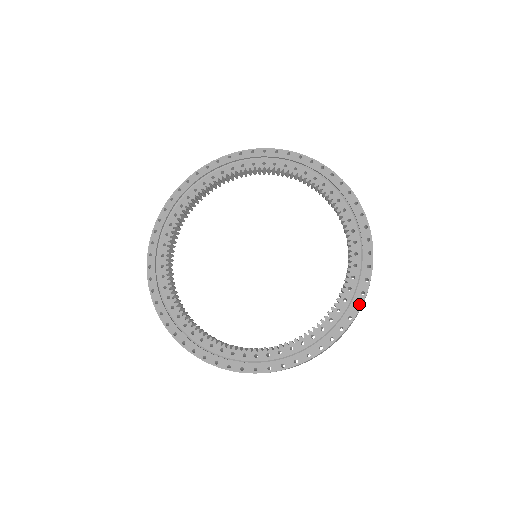
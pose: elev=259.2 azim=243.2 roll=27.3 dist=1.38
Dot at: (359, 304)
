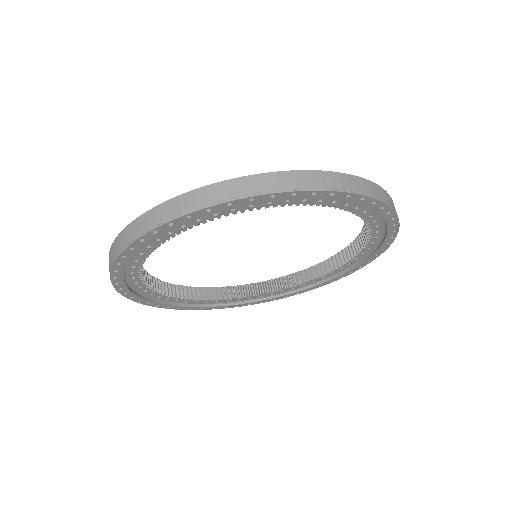
Dot at: (396, 224)
